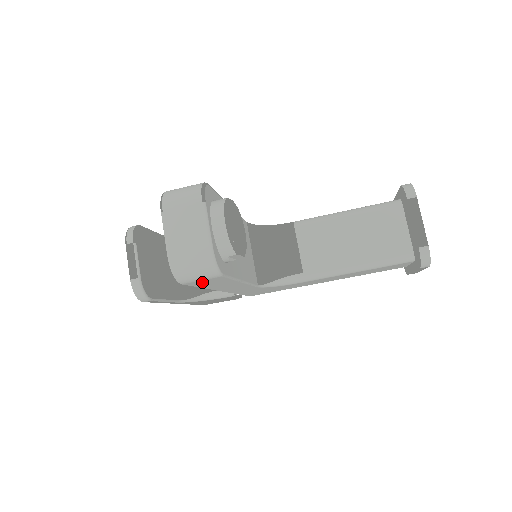
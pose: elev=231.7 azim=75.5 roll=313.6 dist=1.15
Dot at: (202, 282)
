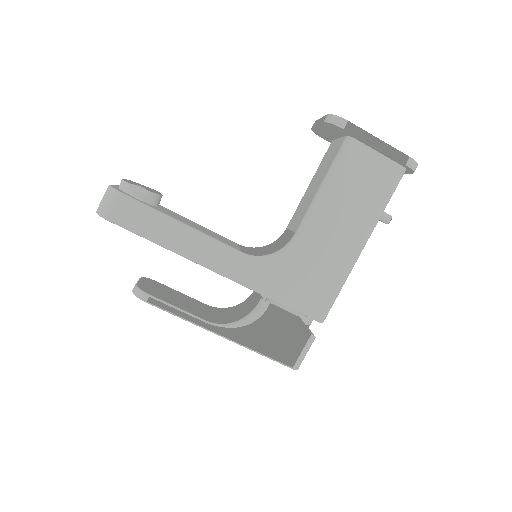
Dot at: (125, 215)
